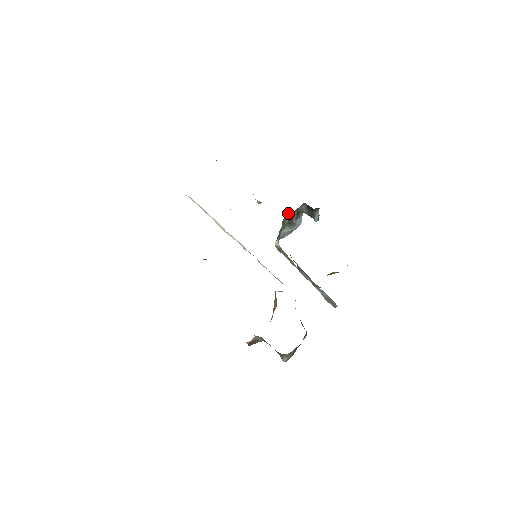
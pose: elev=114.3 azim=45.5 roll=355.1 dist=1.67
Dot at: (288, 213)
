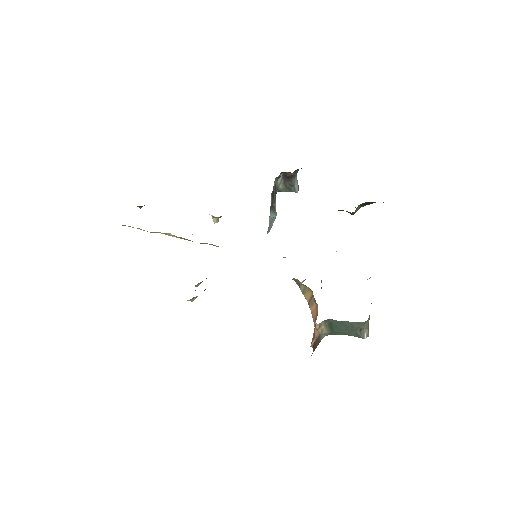
Dot at: occluded
